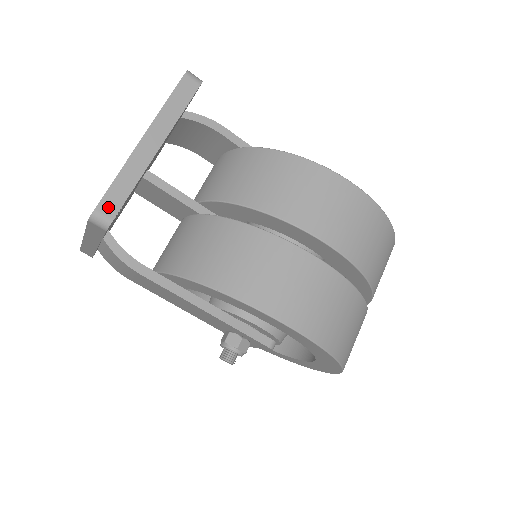
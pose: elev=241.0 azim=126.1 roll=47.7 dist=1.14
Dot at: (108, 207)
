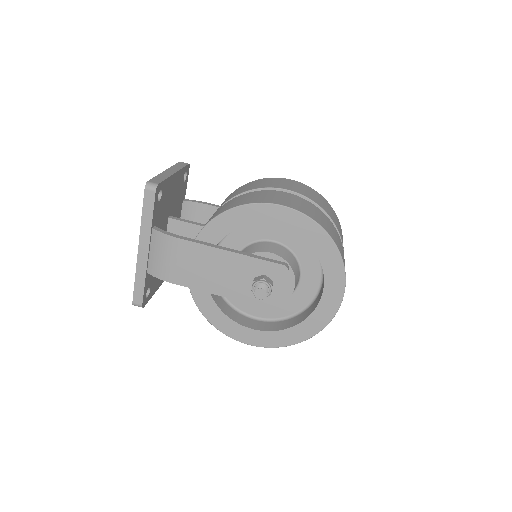
Dot at: (154, 181)
